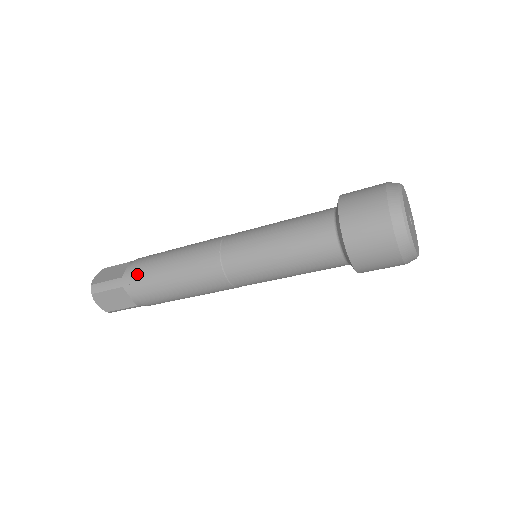
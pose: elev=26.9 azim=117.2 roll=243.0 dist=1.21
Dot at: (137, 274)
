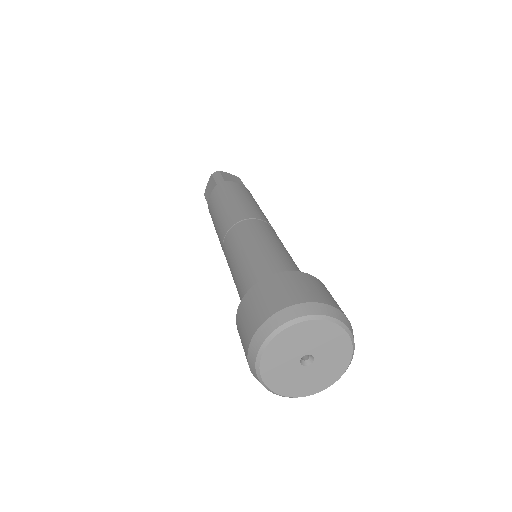
Dot at: occluded
